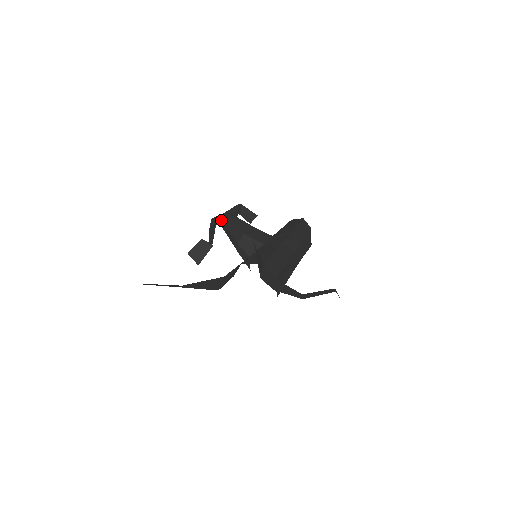
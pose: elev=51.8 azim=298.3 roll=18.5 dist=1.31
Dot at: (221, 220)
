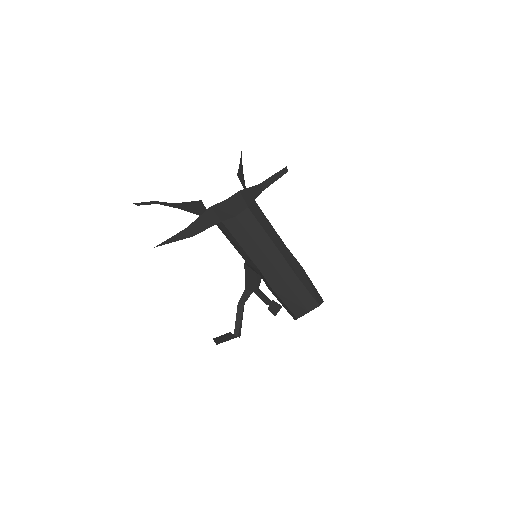
Dot at: occluded
